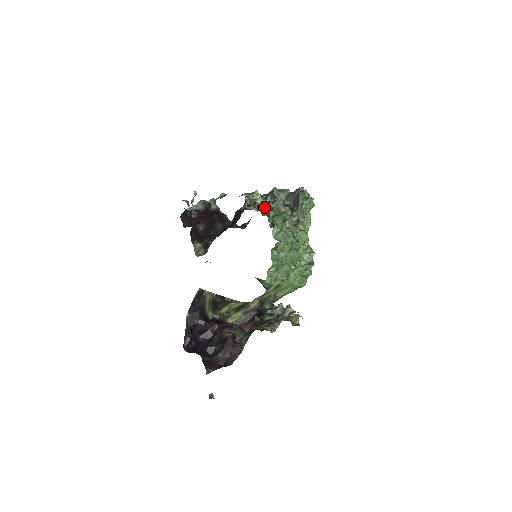
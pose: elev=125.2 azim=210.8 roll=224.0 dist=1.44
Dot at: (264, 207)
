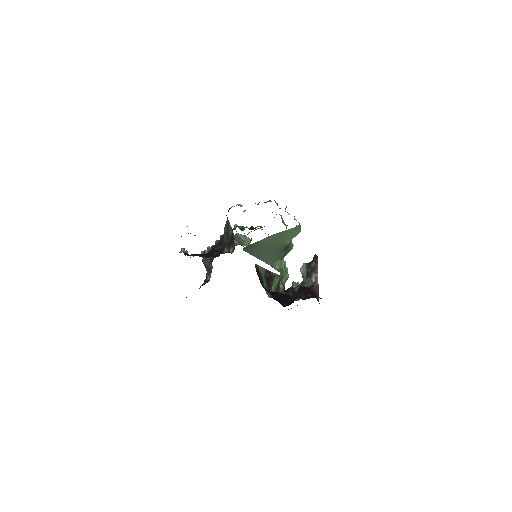
Dot at: occluded
